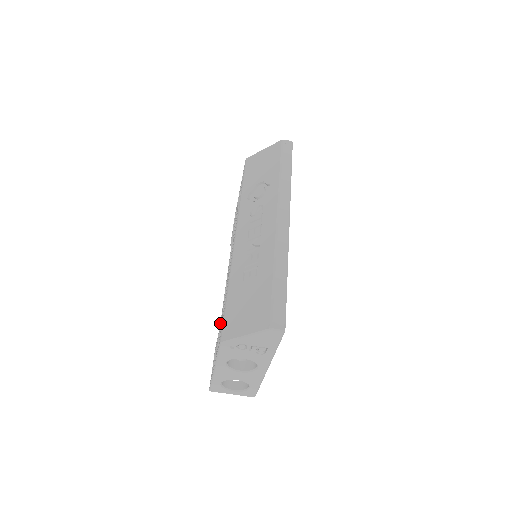
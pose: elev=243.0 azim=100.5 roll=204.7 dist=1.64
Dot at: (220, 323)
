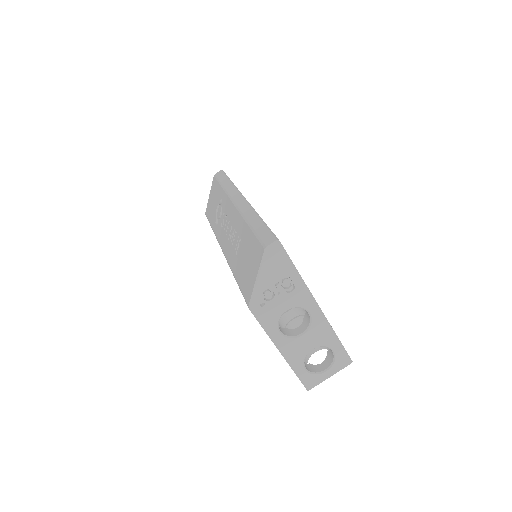
Dot at: occluded
